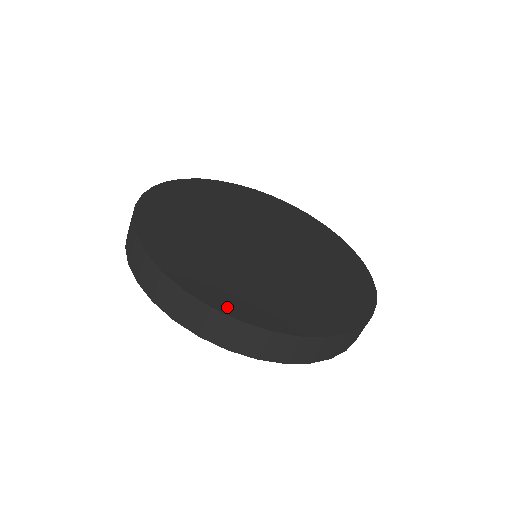
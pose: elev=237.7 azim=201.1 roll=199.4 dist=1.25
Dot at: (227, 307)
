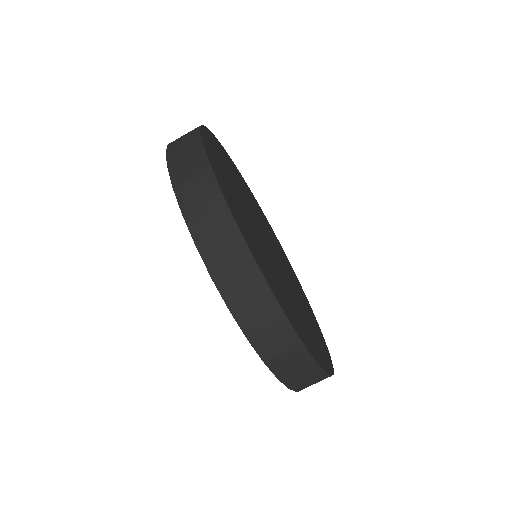
Dot at: (316, 357)
